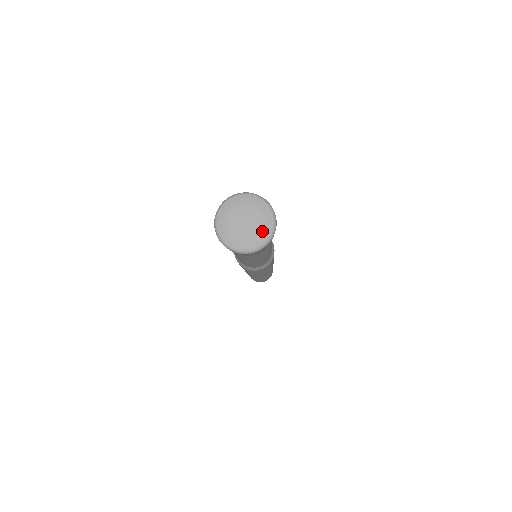
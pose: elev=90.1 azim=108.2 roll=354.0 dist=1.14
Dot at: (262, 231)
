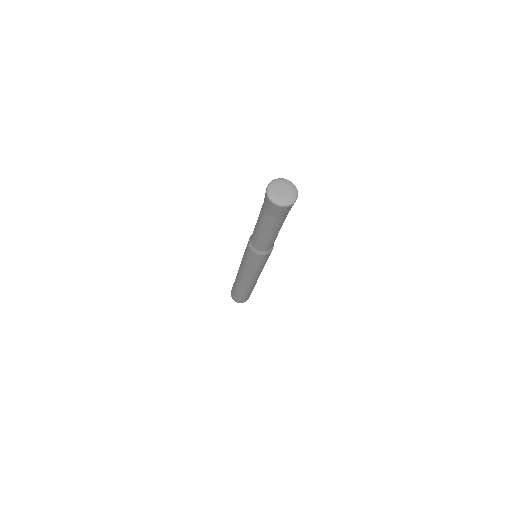
Dot at: (287, 199)
